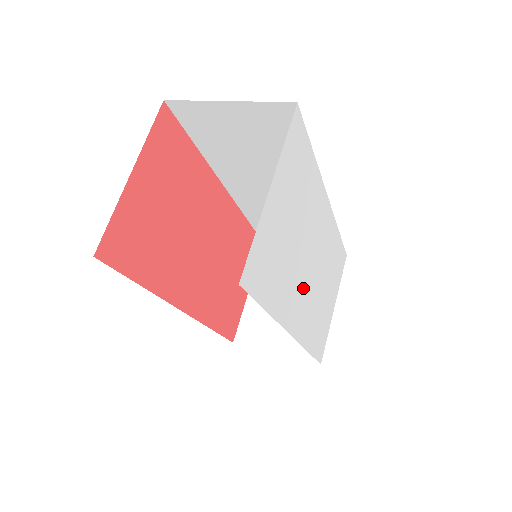
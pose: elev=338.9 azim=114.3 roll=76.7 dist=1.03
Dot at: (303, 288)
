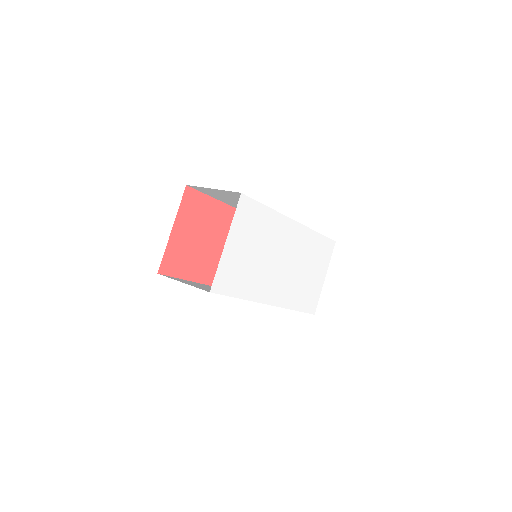
Dot at: (276, 278)
